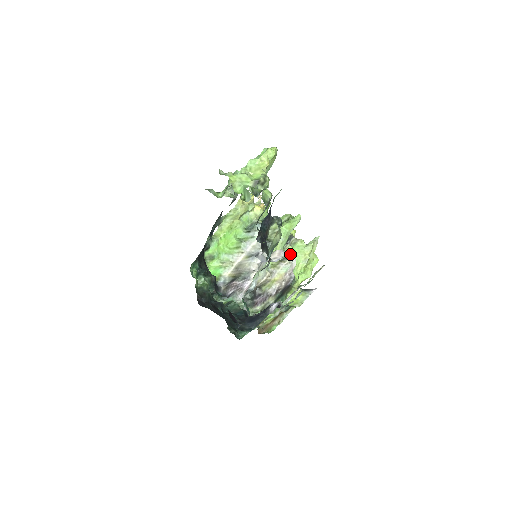
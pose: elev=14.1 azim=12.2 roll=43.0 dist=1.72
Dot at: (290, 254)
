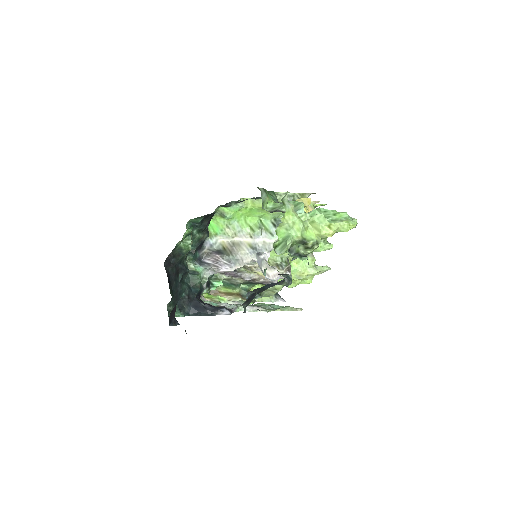
Dot at: (293, 260)
